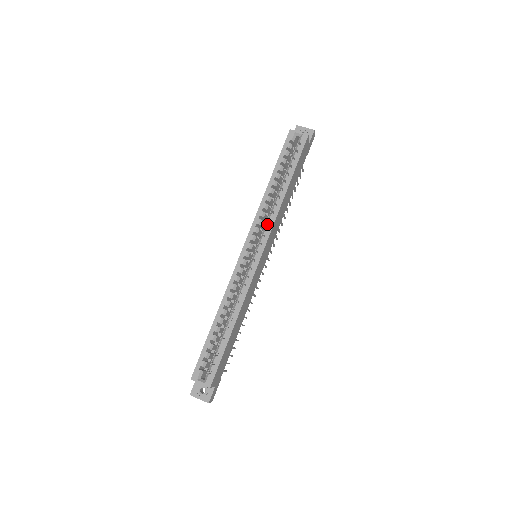
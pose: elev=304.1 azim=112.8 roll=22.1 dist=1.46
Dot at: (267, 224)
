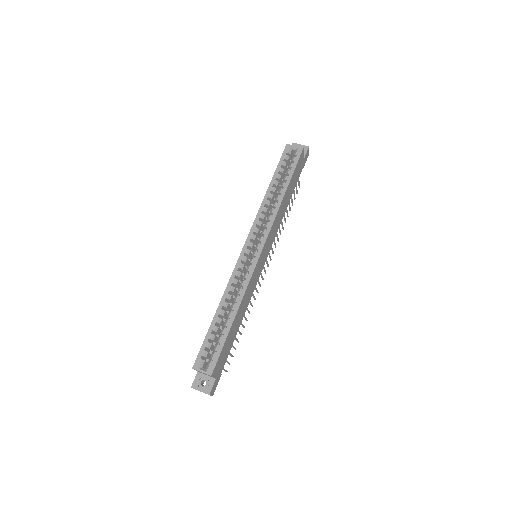
Dot at: (266, 224)
